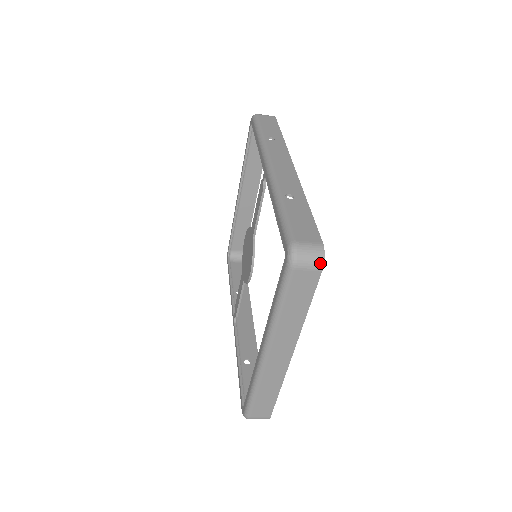
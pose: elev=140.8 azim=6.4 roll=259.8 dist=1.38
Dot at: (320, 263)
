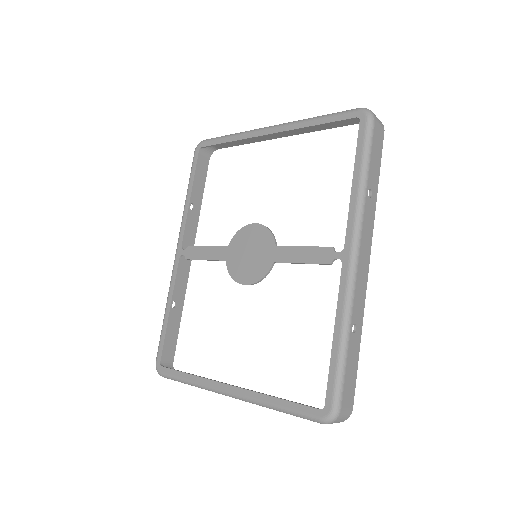
Dot at: occluded
